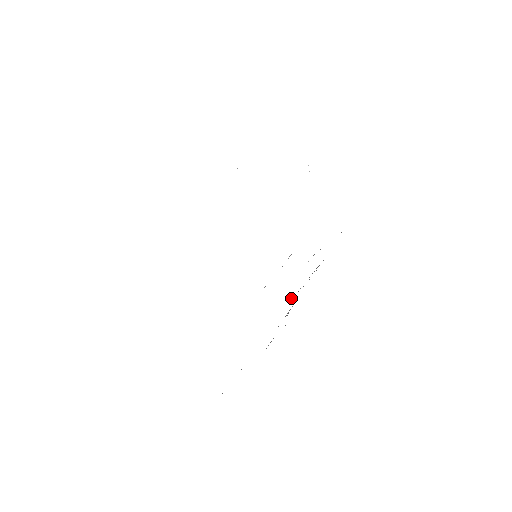
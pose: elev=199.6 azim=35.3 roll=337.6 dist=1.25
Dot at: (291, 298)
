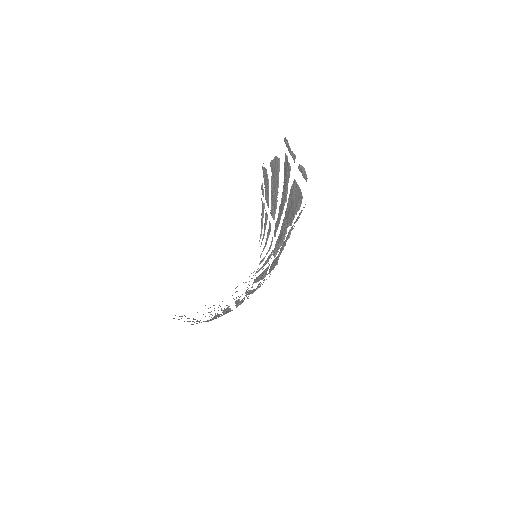
Dot at: (276, 202)
